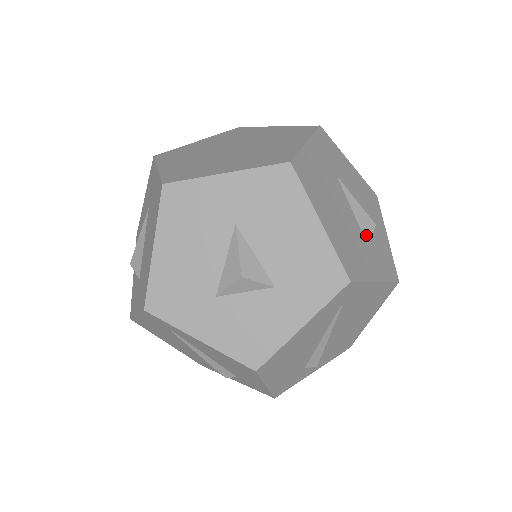
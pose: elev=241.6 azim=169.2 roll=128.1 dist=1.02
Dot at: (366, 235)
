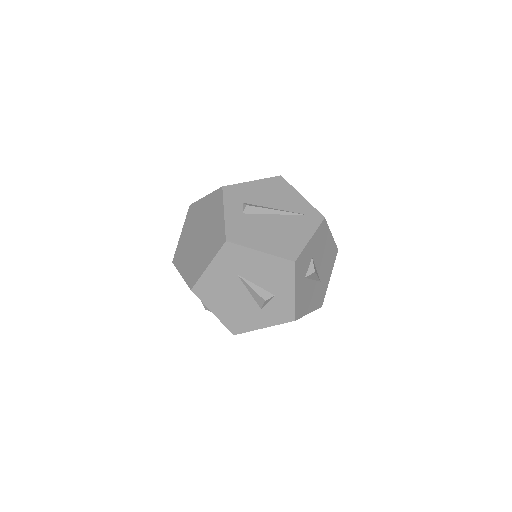
Dot at: (259, 305)
